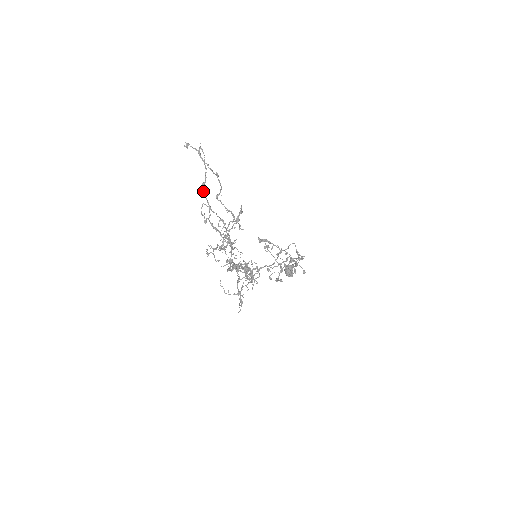
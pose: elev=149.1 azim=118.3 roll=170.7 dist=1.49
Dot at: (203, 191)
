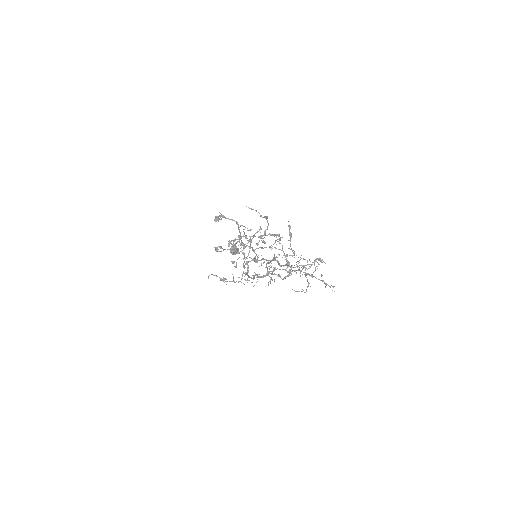
Dot at: (241, 242)
